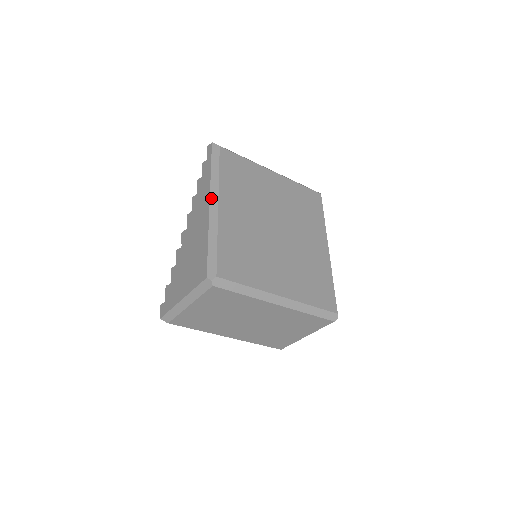
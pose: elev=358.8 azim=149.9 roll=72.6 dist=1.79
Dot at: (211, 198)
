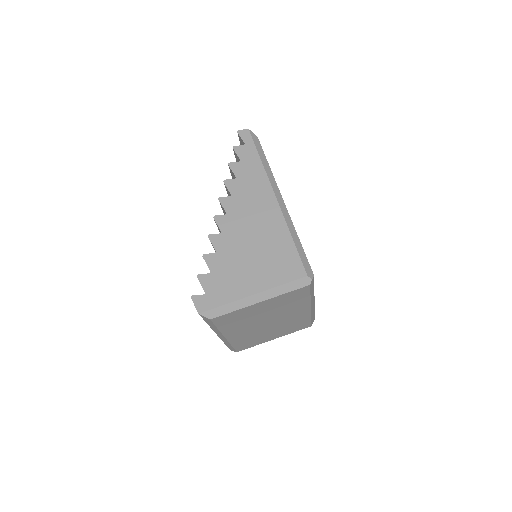
Dot at: (275, 191)
